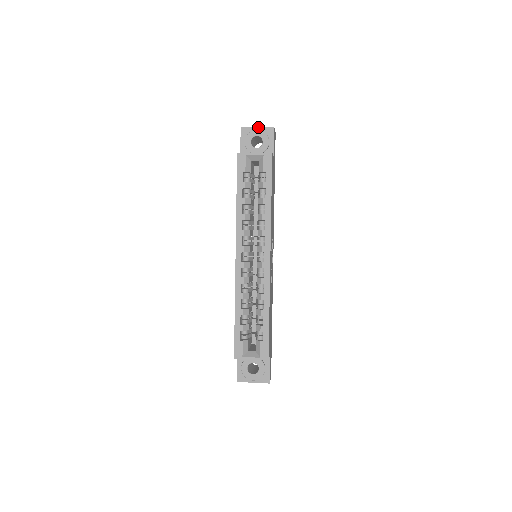
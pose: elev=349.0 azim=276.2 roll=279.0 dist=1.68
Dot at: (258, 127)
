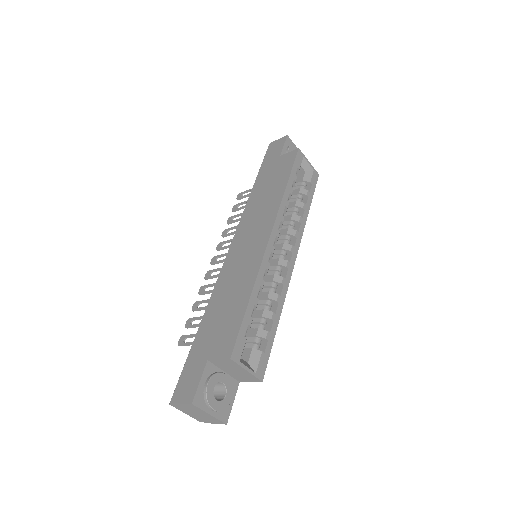
Dot at: occluded
